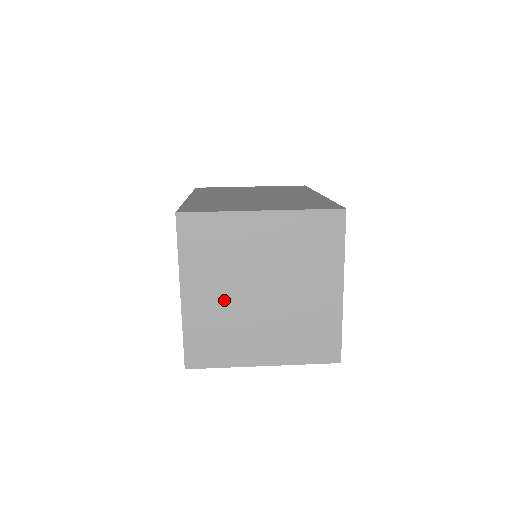
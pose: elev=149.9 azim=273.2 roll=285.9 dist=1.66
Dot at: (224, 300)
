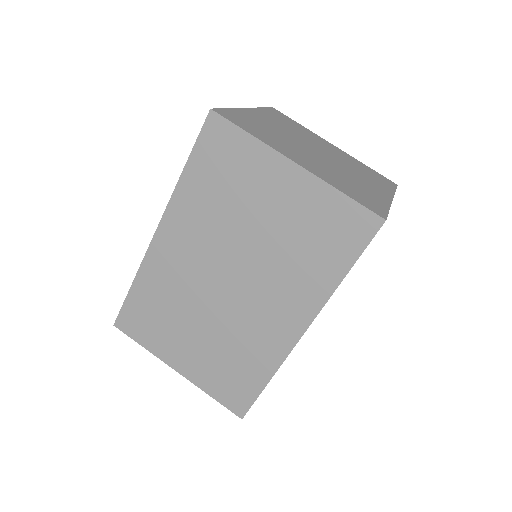
Dot at: occluded
